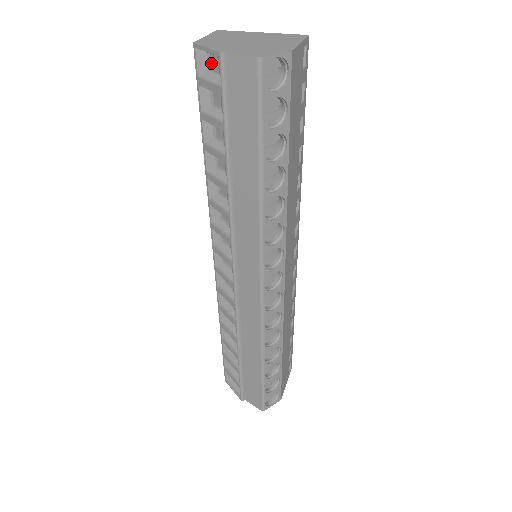
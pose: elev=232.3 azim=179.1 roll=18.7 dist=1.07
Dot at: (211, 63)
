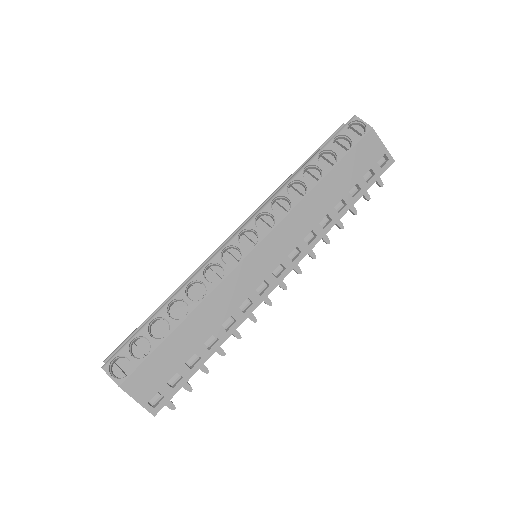
Dot at: occluded
